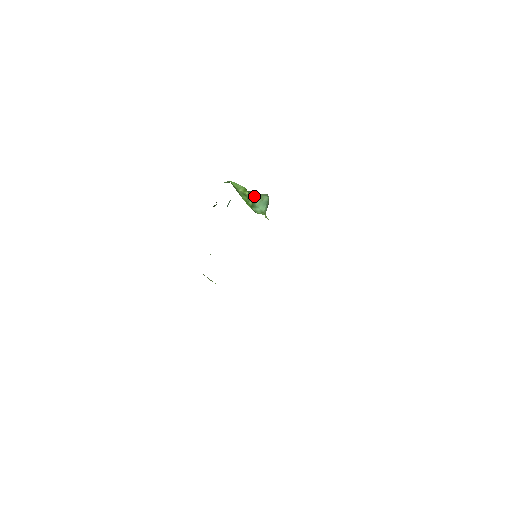
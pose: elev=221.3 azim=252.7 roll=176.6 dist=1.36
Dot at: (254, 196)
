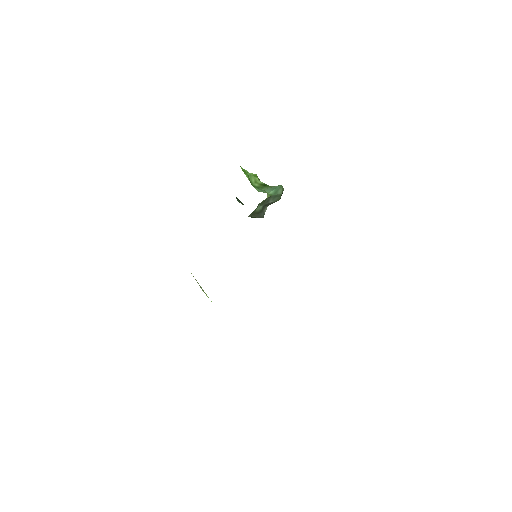
Dot at: (265, 184)
